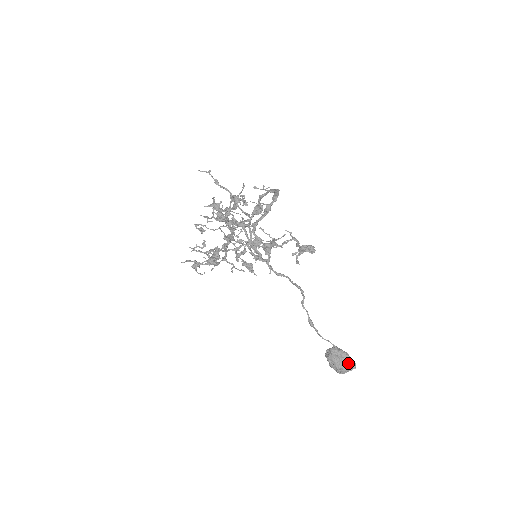
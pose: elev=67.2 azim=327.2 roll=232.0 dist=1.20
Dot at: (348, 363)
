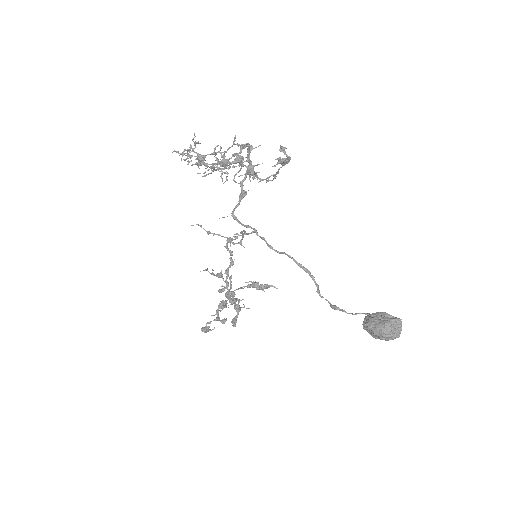
Dot at: (390, 319)
